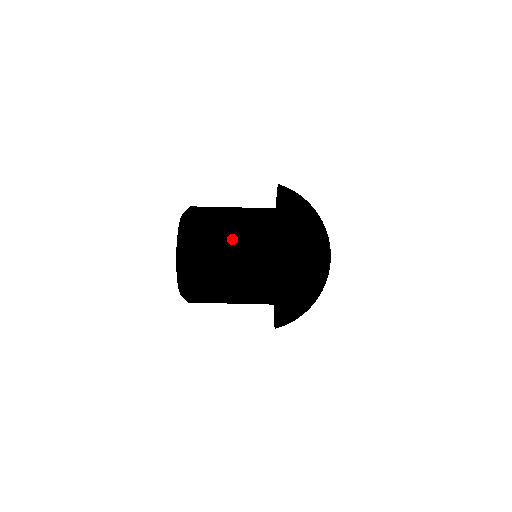
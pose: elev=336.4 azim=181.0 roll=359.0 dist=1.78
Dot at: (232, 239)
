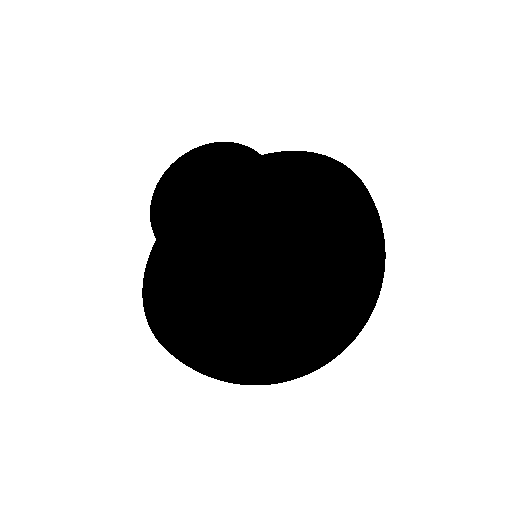
Dot at: occluded
